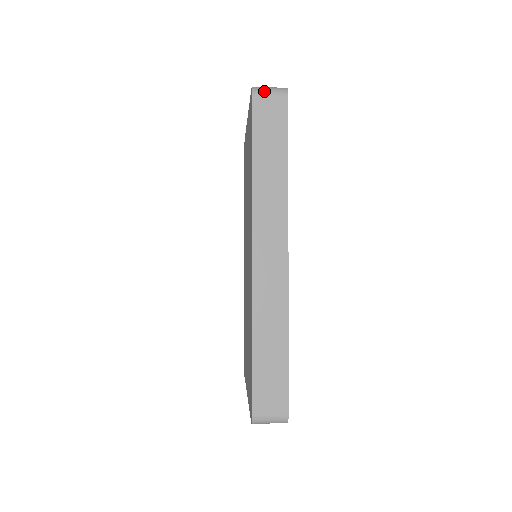
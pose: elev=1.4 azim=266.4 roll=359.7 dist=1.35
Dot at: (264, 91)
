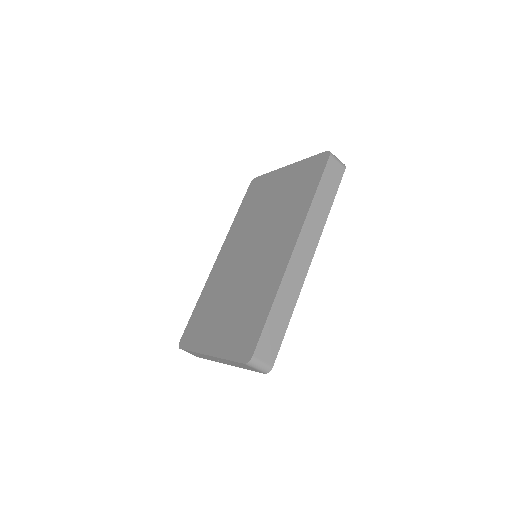
Dot at: (336, 158)
